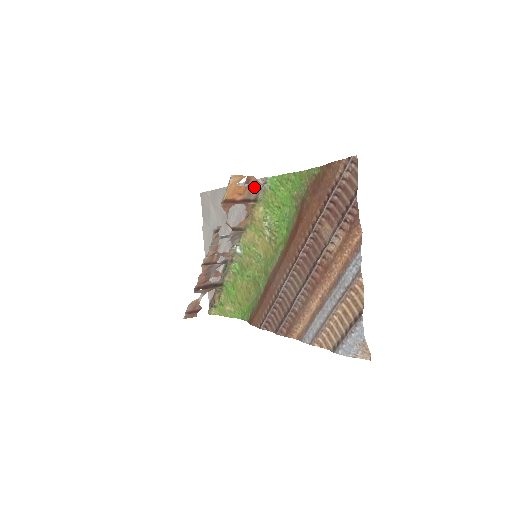
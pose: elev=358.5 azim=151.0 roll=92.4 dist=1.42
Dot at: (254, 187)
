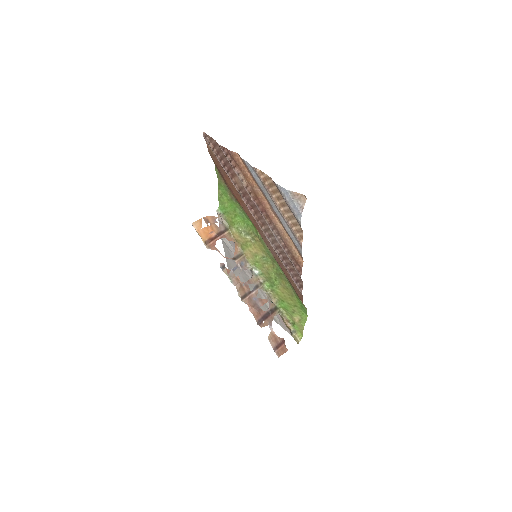
Dot at: (216, 222)
